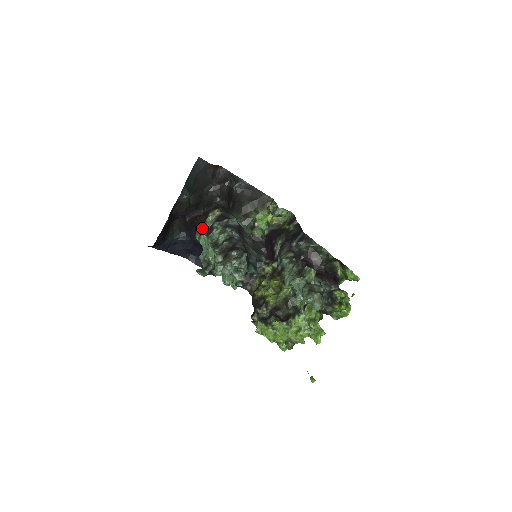
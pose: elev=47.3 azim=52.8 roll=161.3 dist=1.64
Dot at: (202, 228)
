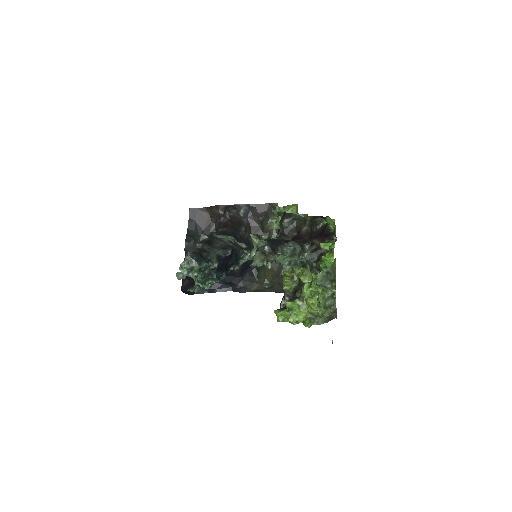
Dot at: occluded
